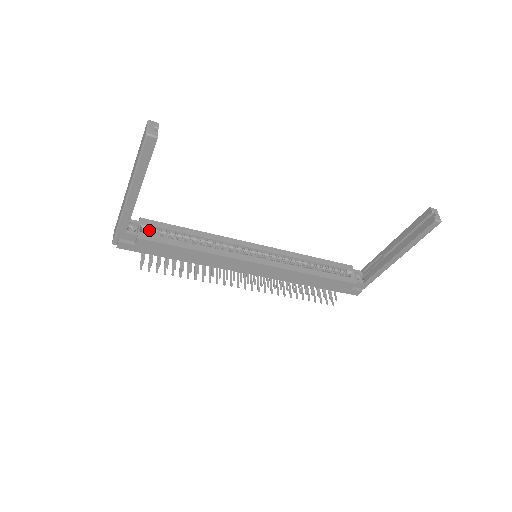
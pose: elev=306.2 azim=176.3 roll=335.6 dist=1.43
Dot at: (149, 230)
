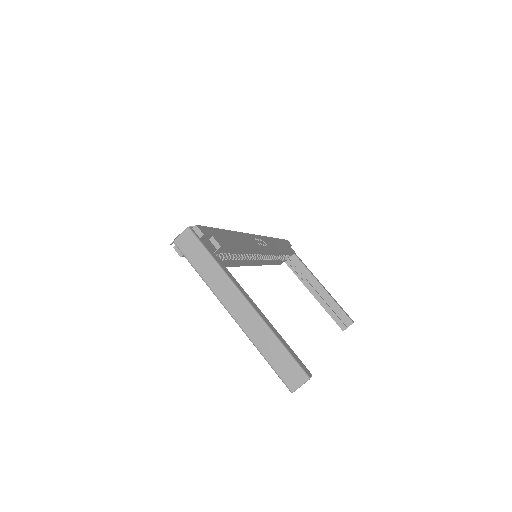
Dot at: occluded
